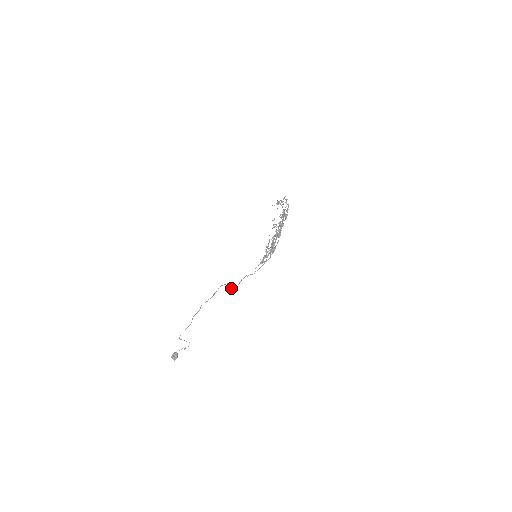
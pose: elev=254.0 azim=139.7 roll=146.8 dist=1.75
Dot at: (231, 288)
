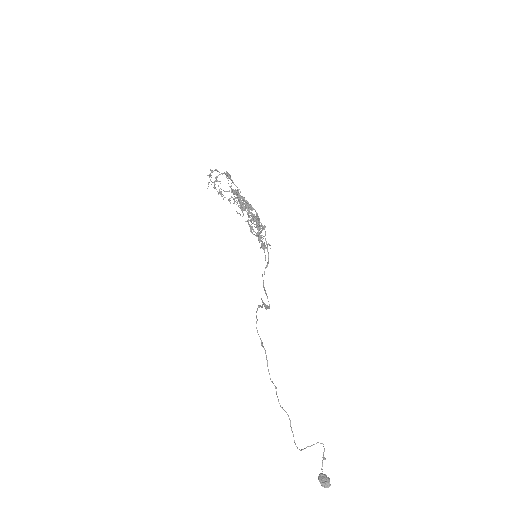
Dot at: occluded
